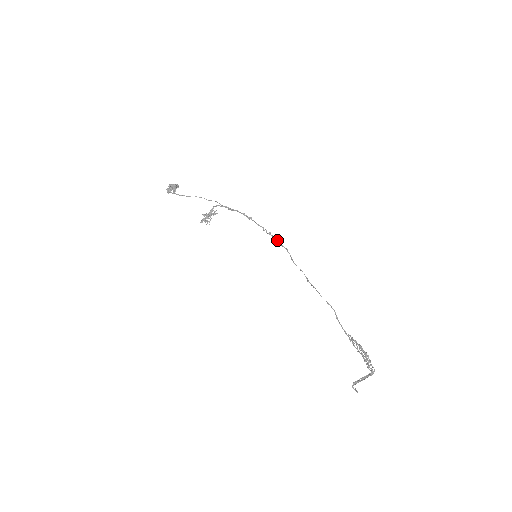
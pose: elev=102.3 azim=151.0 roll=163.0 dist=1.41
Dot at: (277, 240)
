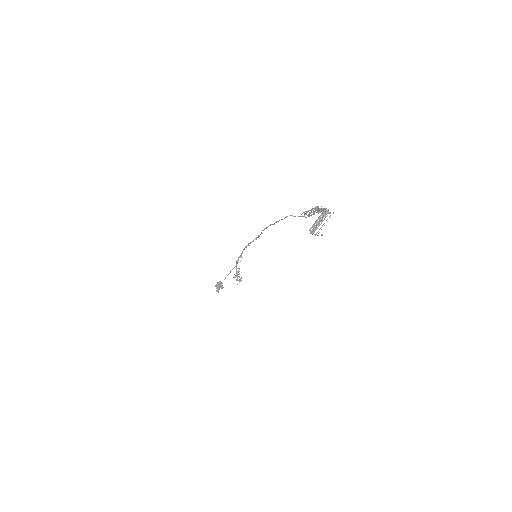
Dot at: (261, 233)
